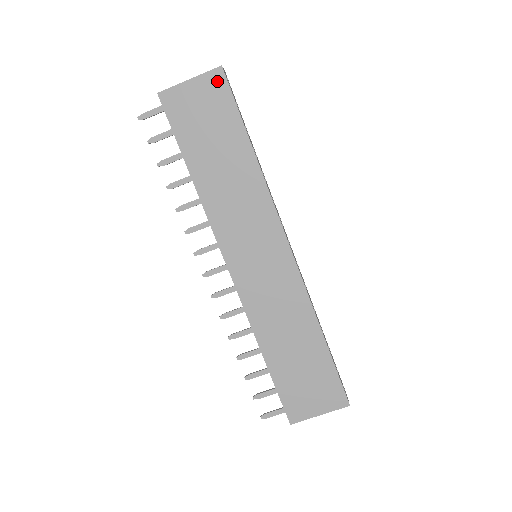
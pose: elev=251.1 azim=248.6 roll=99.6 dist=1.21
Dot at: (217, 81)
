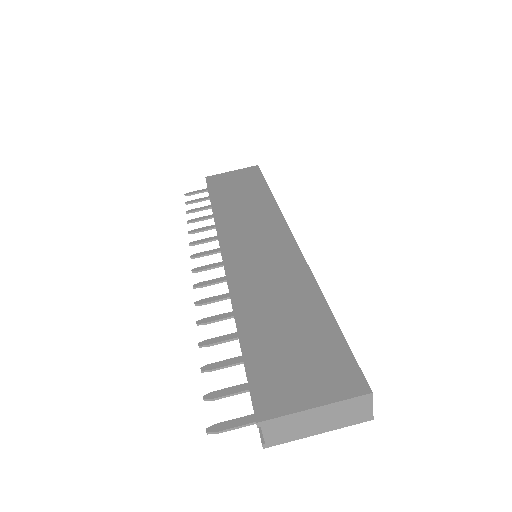
Dot at: (252, 170)
